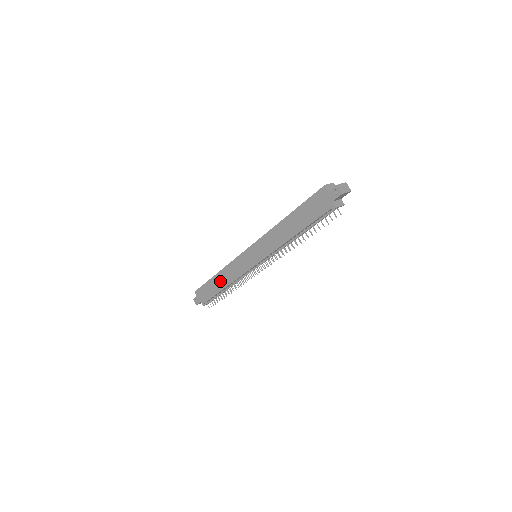
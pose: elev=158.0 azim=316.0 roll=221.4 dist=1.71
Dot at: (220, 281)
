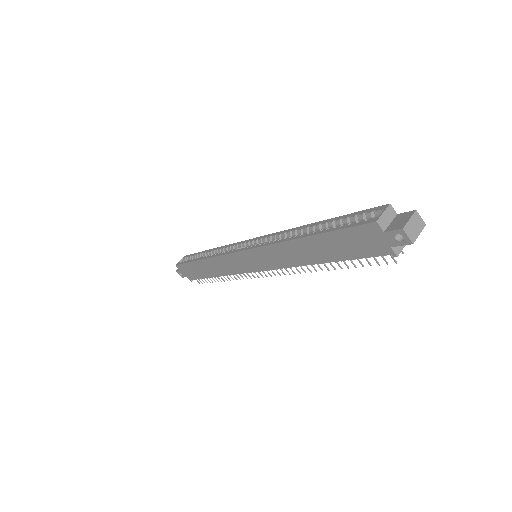
Dot at: (208, 268)
